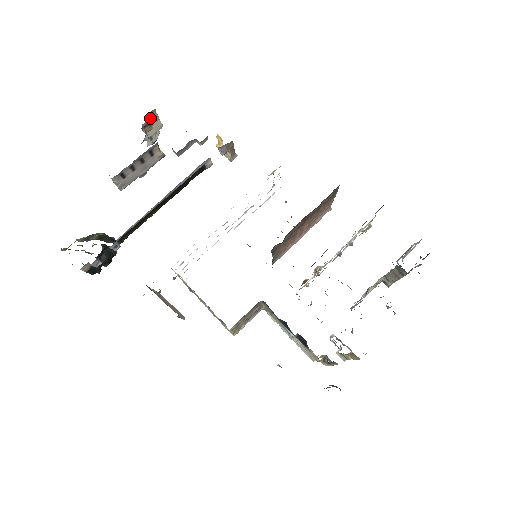
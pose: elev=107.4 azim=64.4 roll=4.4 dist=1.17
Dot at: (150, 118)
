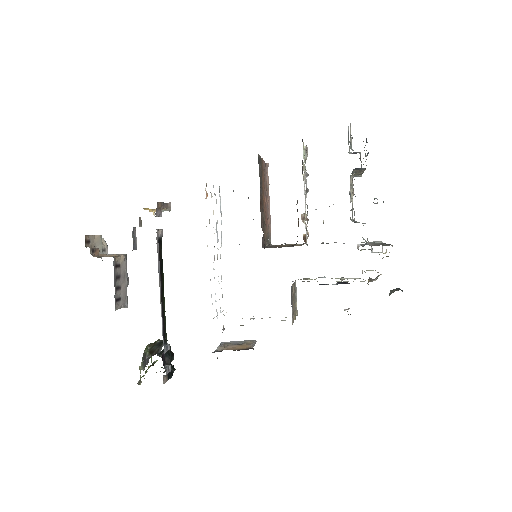
Dot at: (89, 243)
